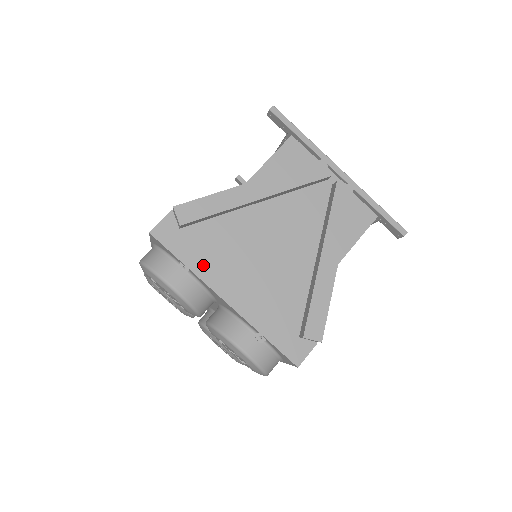
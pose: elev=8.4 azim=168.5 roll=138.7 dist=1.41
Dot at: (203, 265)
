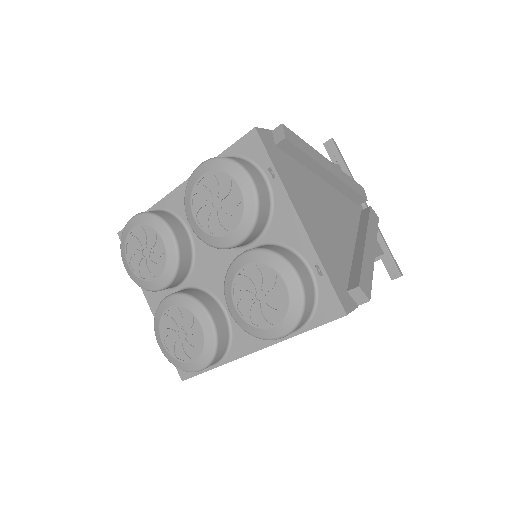
Dot at: (288, 182)
